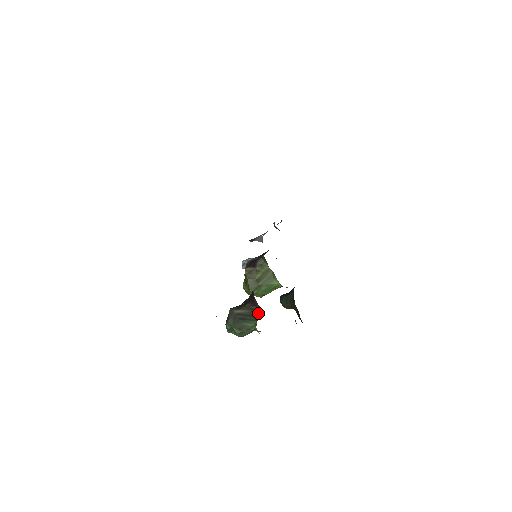
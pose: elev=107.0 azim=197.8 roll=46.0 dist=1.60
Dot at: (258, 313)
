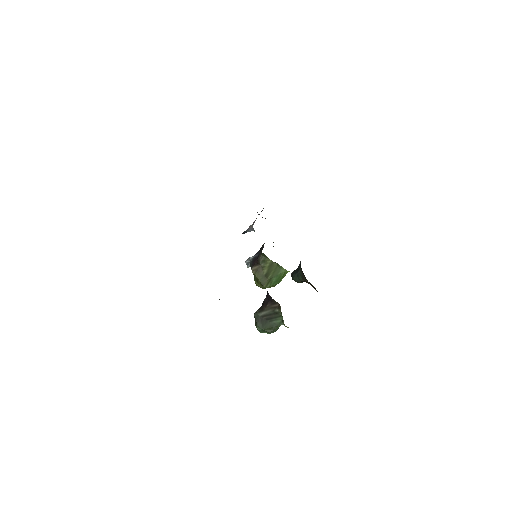
Dot at: (280, 310)
